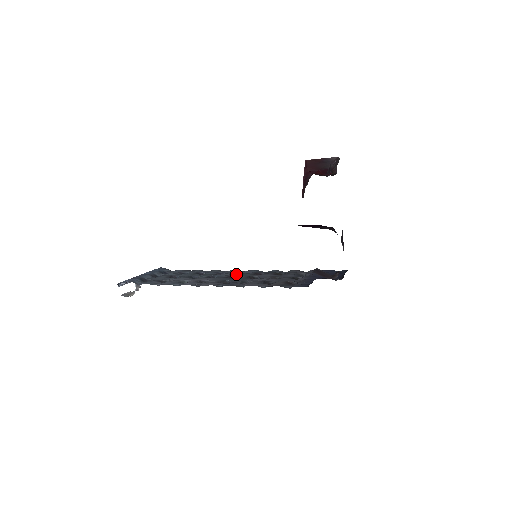
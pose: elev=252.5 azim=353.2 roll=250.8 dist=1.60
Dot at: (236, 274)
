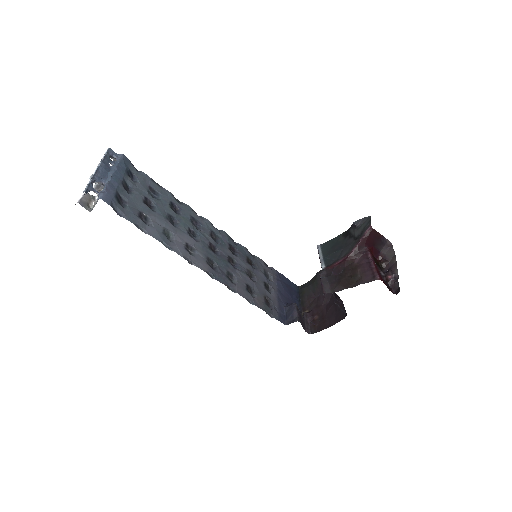
Dot at: (212, 235)
